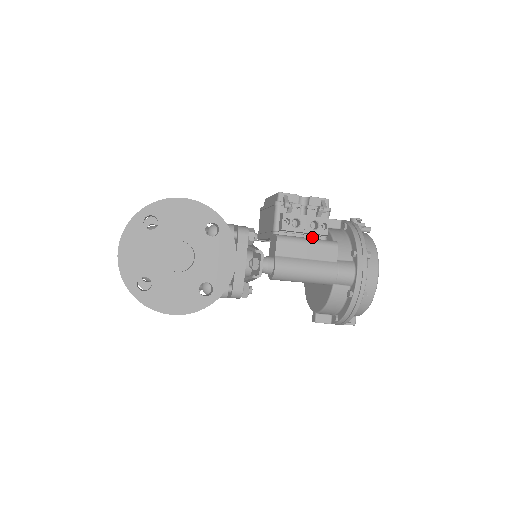
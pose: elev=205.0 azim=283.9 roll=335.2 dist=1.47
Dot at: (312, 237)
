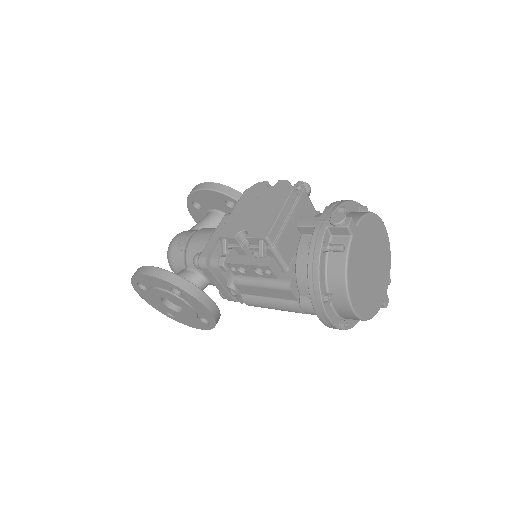
Dot at: occluded
